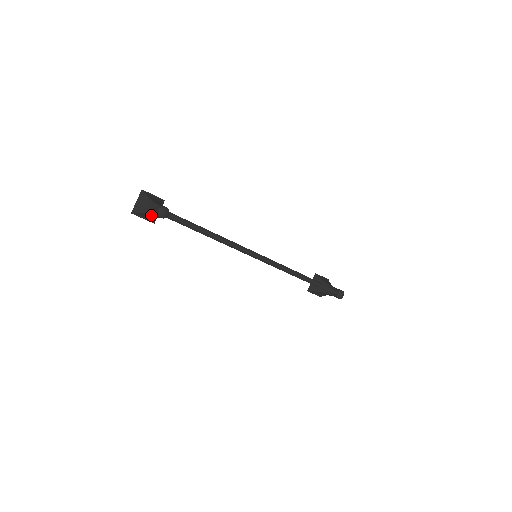
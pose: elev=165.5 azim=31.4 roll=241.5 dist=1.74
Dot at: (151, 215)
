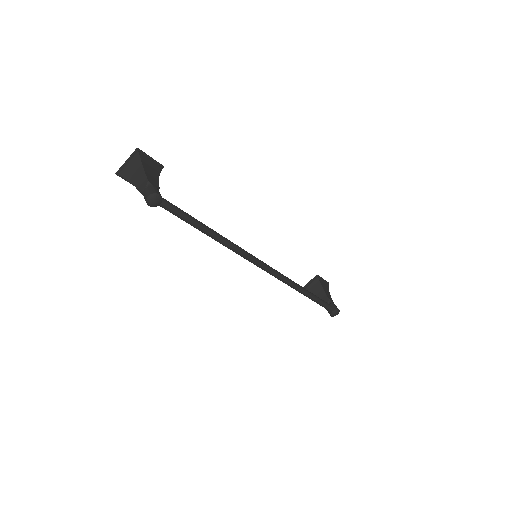
Dot at: occluded
